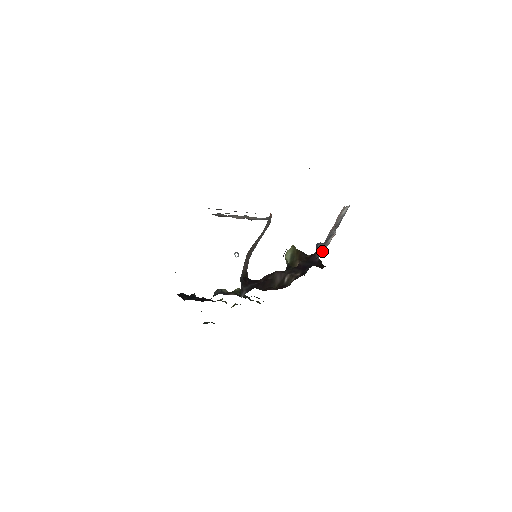
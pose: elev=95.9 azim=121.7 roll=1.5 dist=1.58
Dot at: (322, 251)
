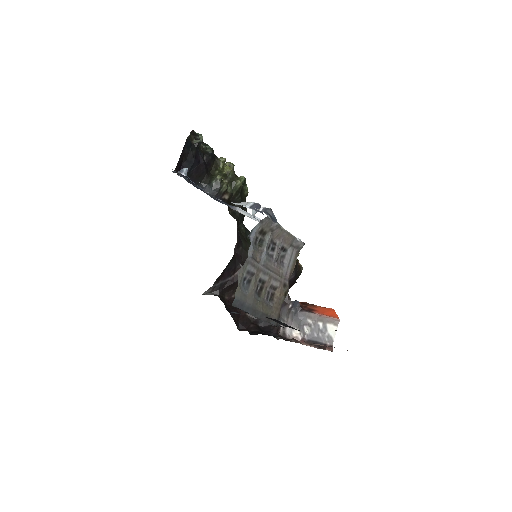
Dot at: (288, 318)
